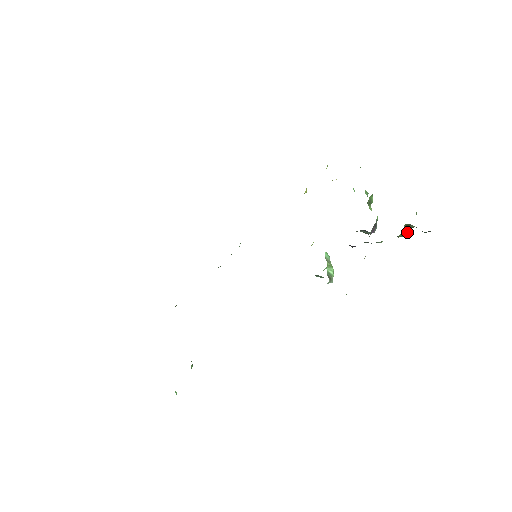
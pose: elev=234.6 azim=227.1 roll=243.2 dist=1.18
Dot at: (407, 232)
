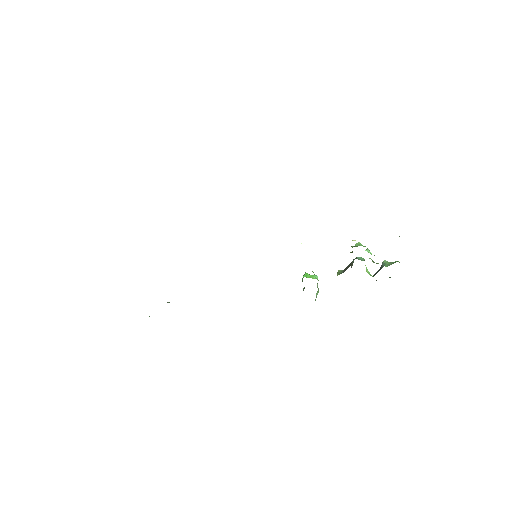
Dot at: occluded
